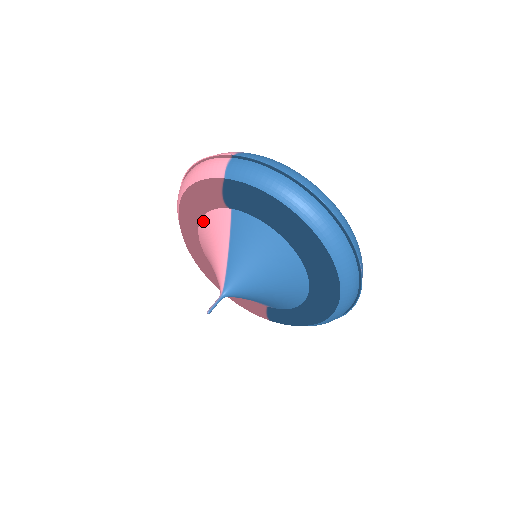
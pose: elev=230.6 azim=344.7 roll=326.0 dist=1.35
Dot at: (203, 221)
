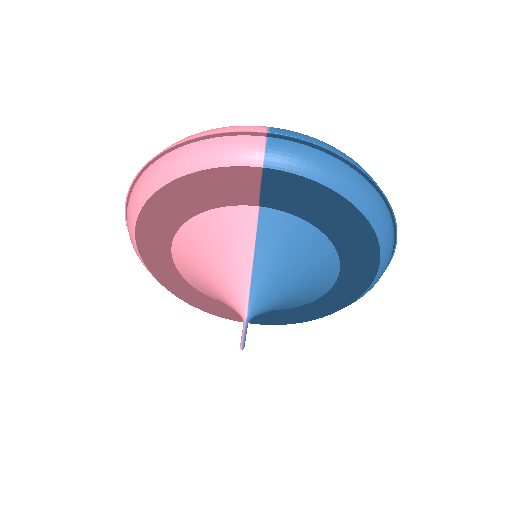
Dot at: (197, 221)
